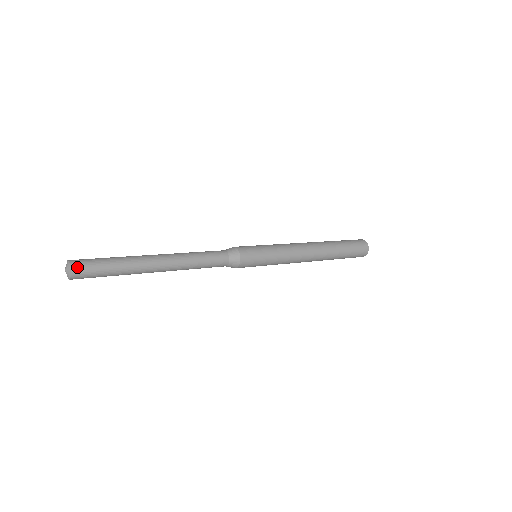
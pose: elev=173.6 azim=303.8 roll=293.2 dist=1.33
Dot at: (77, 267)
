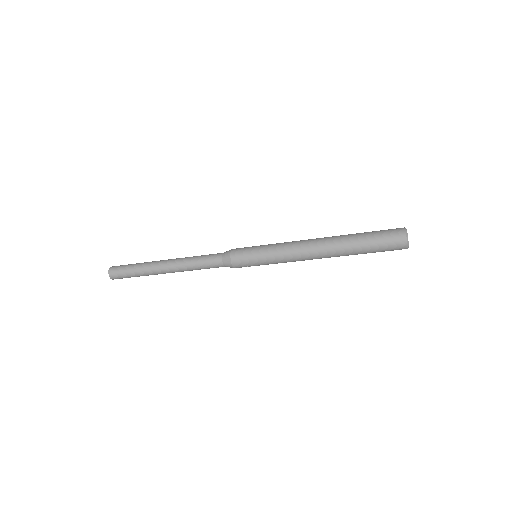
Dot at: (115, 266)
